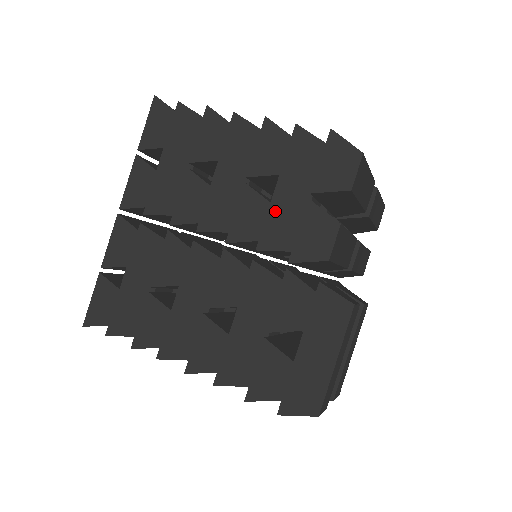
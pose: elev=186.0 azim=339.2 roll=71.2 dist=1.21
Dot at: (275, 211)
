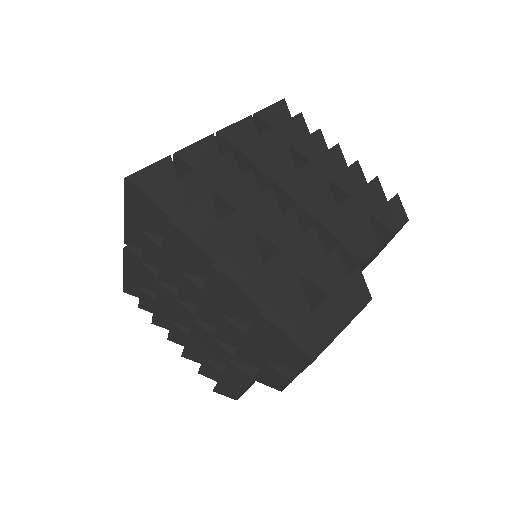
Dot at: (343, 210)
